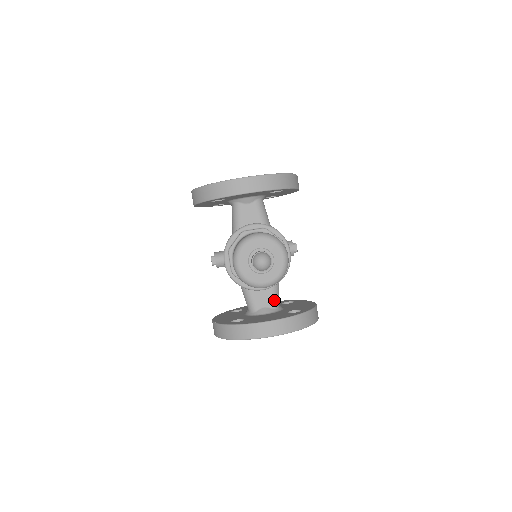
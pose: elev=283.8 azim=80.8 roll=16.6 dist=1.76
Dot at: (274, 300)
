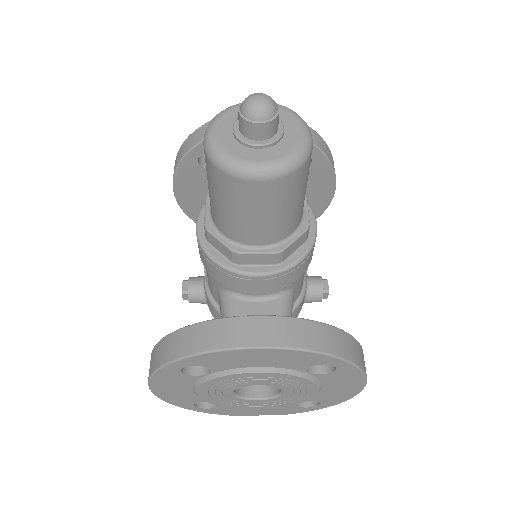
Dot at: occluded
